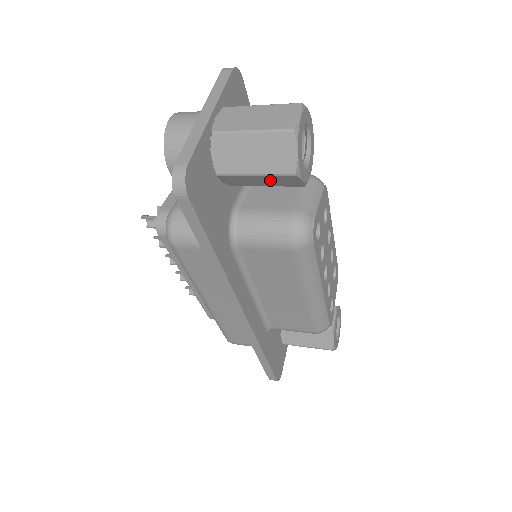
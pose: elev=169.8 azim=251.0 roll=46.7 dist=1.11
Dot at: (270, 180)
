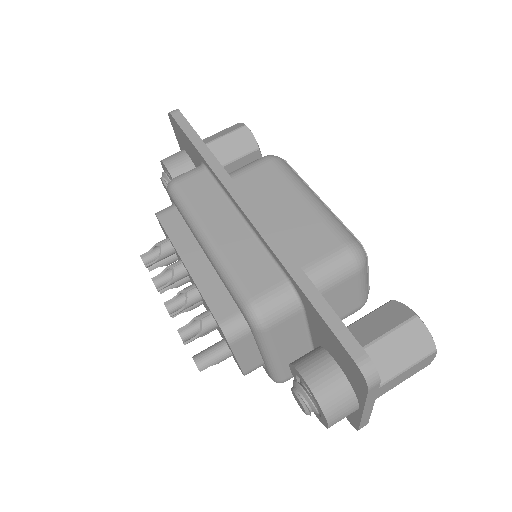
Dot at: occluded
